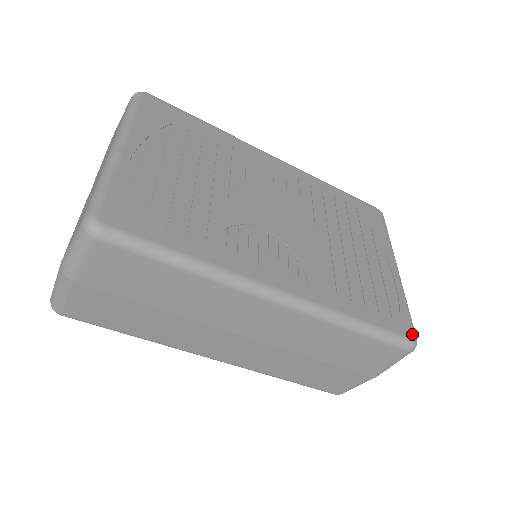
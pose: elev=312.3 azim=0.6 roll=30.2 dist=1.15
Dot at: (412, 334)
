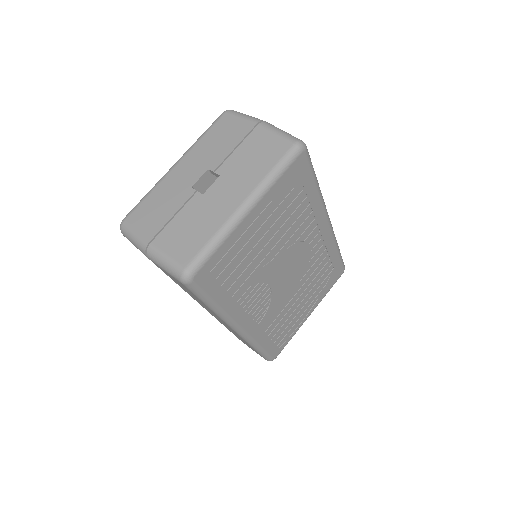
Dot at: occluded
